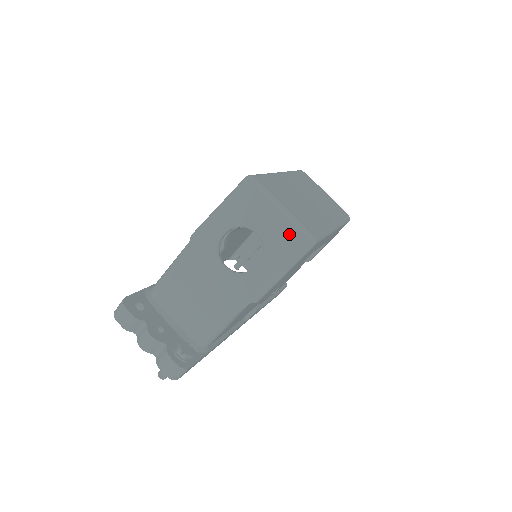
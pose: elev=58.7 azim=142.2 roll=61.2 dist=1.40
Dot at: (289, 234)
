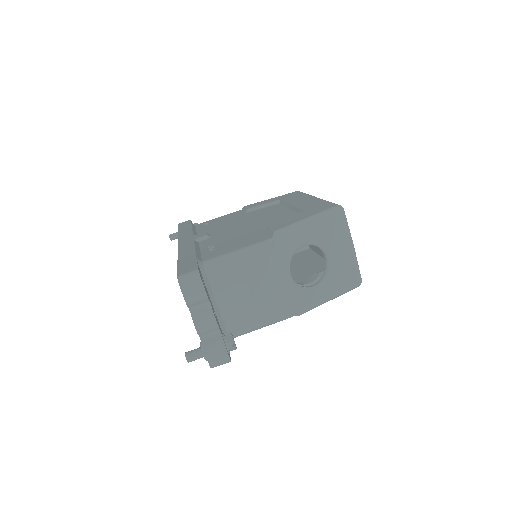
Dot at: (350, 270)
